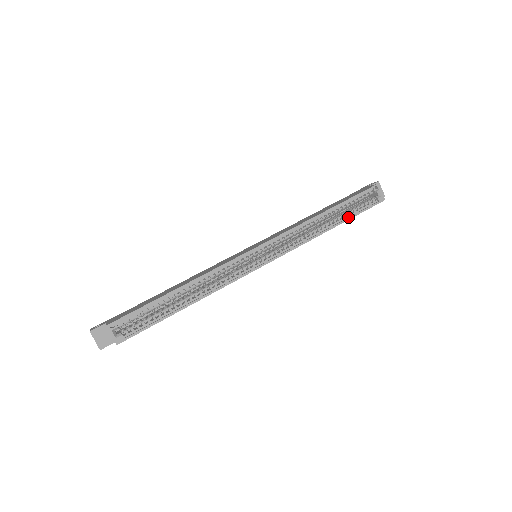
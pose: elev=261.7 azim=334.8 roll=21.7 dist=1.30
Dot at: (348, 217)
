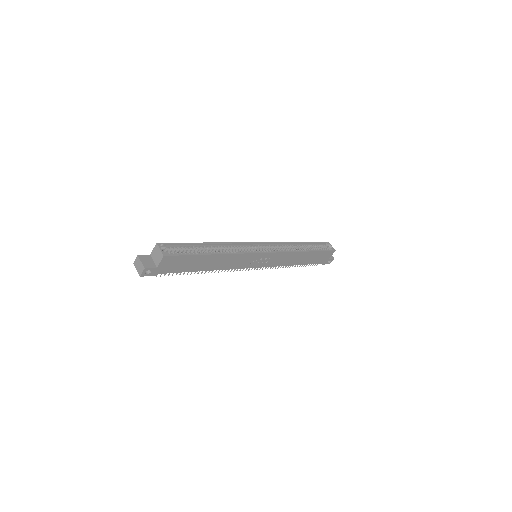
Dot at: (314, 251)
